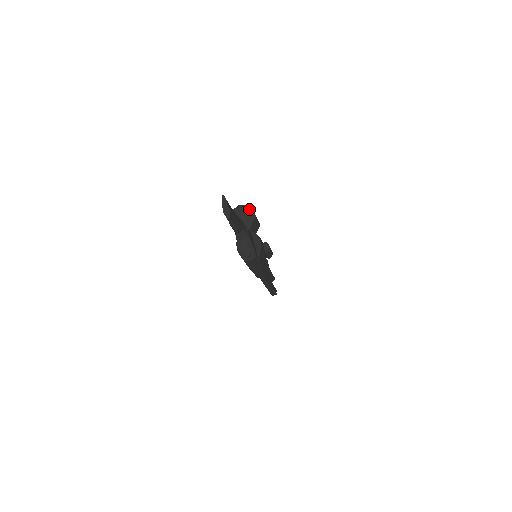
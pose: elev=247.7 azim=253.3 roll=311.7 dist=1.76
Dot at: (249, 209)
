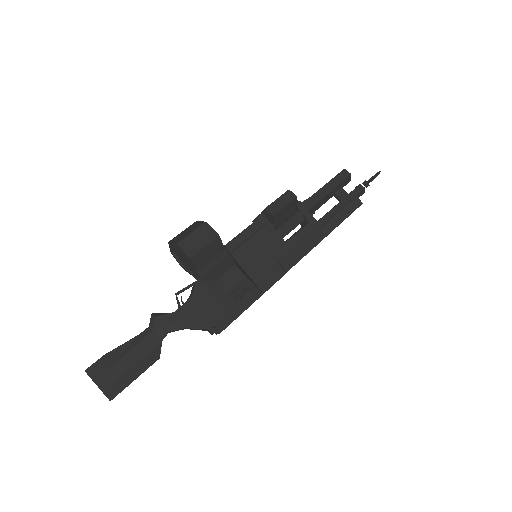
Dot at: (179, 245)
